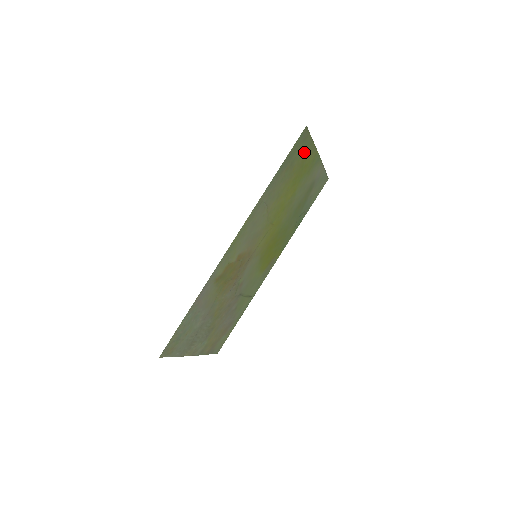
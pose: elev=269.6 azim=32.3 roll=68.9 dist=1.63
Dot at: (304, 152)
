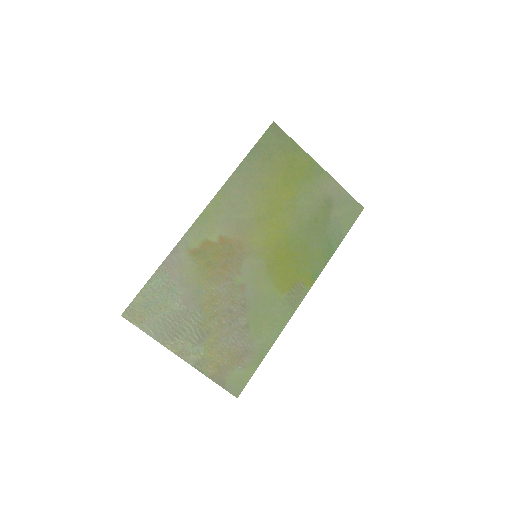
Dot at: (286, 151)
